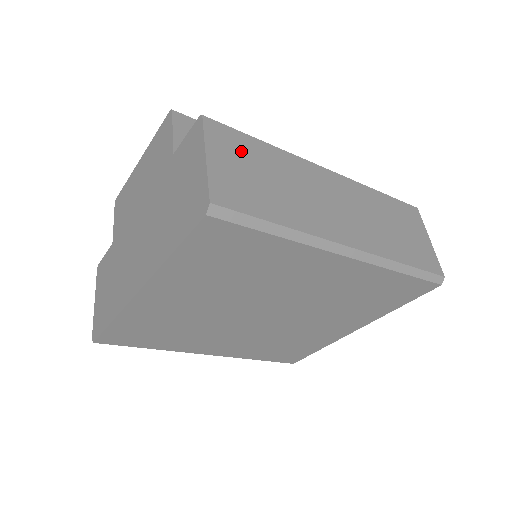
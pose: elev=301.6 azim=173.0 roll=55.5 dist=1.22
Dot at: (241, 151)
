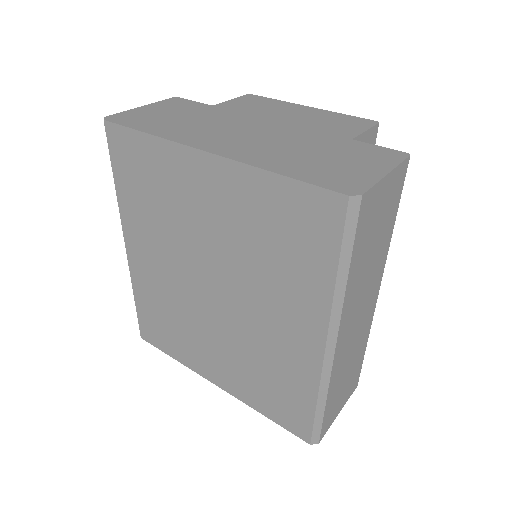
Dot at: (391, 205)
